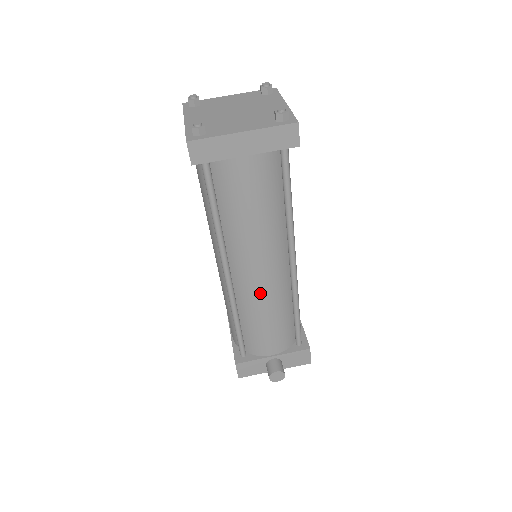
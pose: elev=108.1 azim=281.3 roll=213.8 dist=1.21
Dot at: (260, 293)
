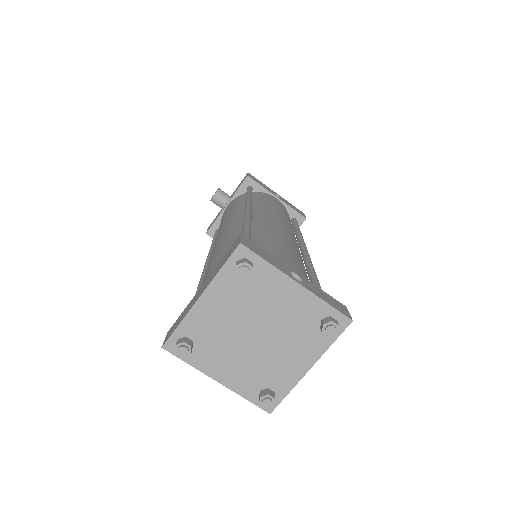
Dot at: occluded
